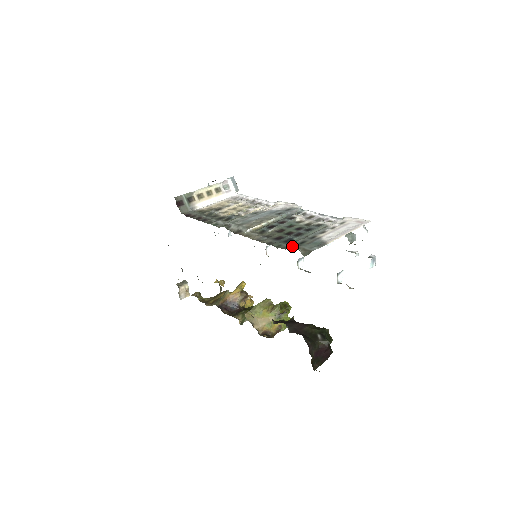
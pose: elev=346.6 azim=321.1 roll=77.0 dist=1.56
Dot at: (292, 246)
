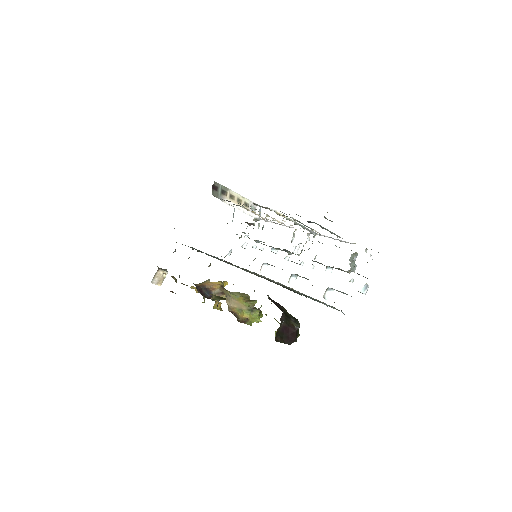
Dot at: occluded
